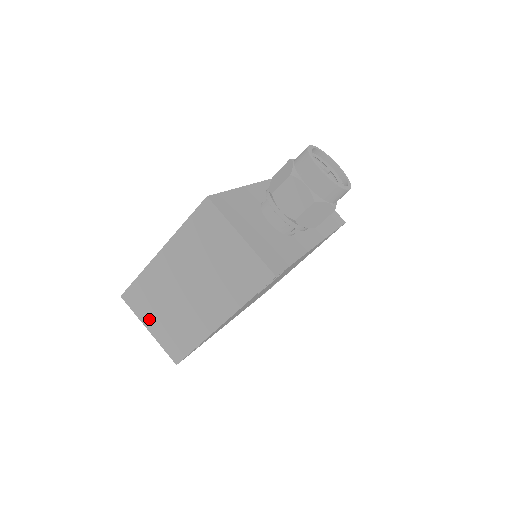
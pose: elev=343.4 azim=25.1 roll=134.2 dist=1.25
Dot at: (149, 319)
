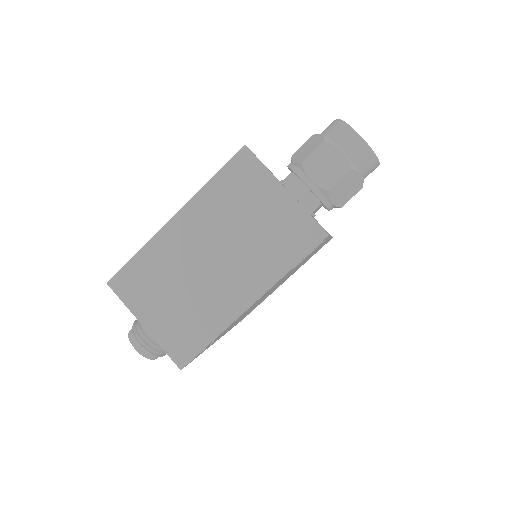
Dot at: (146, 310)
